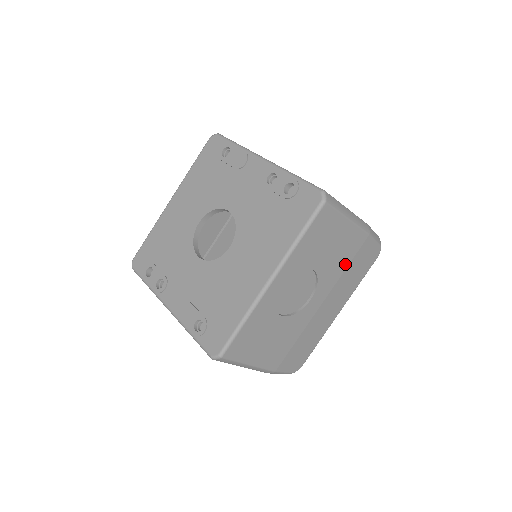
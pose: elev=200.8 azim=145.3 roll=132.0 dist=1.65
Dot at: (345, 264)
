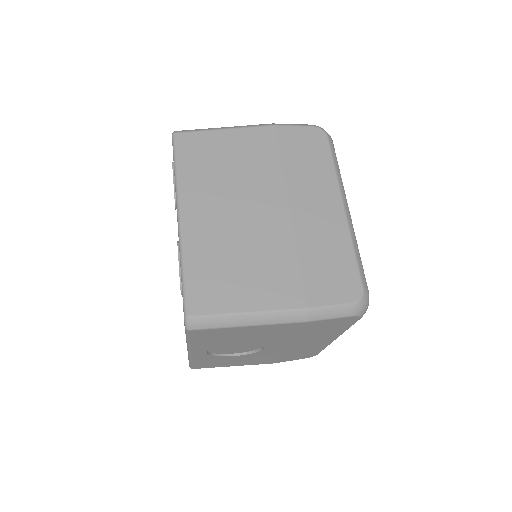
Dot at: (290, 334)
